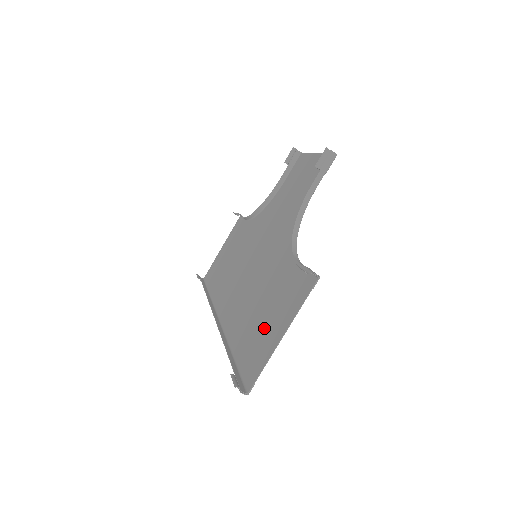
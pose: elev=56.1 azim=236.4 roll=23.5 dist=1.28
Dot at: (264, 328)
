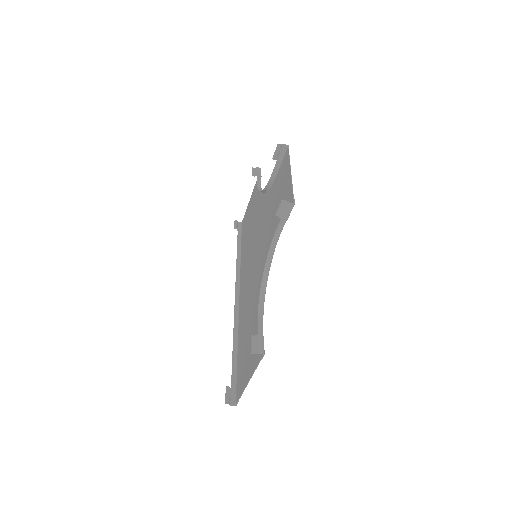
Dot at: (246, 356)
